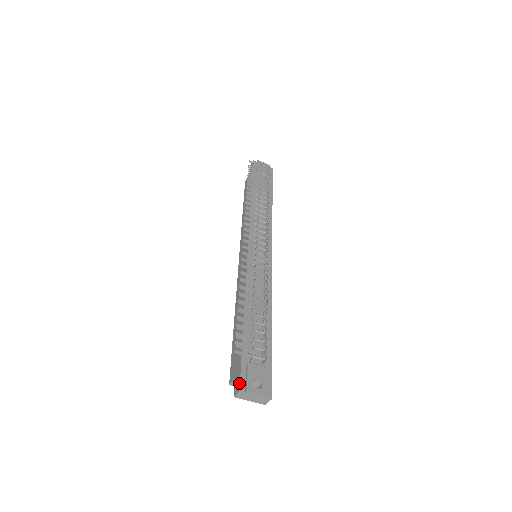
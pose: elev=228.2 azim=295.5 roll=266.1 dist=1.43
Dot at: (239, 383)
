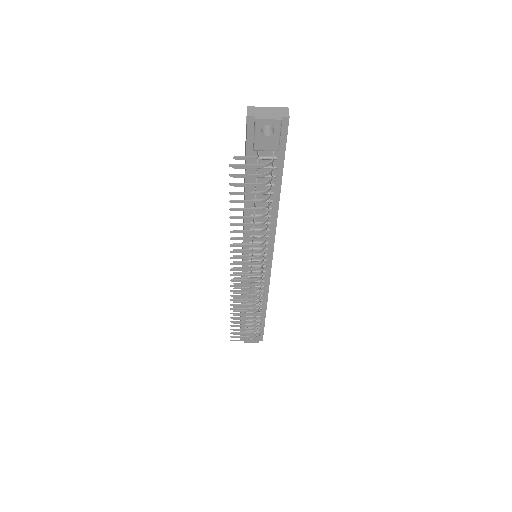
Dot at: occluded
